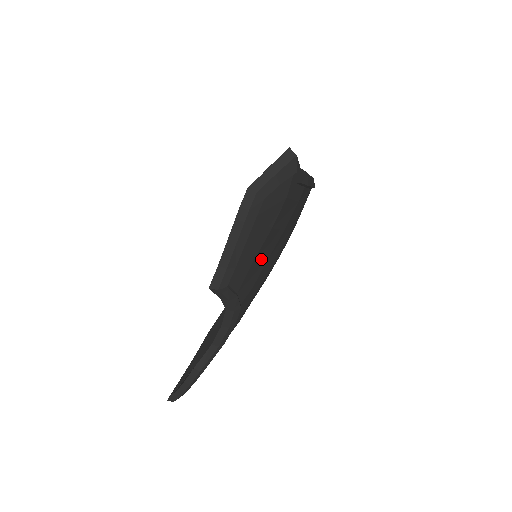
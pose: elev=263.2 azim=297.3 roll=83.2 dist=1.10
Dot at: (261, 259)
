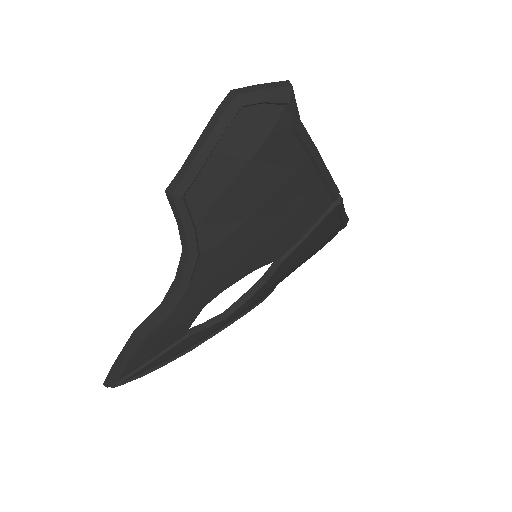
Dot at: (236, 205)
